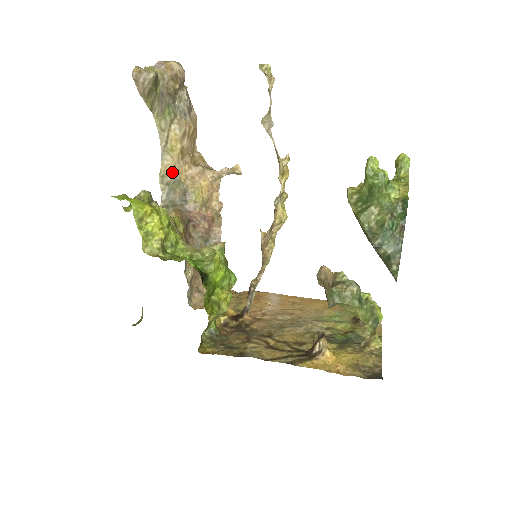
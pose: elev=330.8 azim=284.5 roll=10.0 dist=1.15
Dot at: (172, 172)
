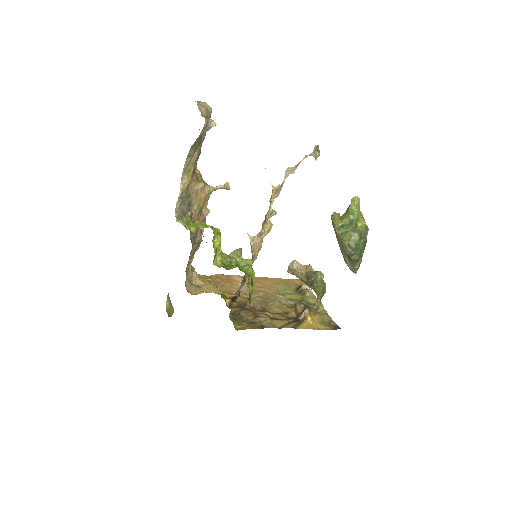
Dot at: (187, 189)
